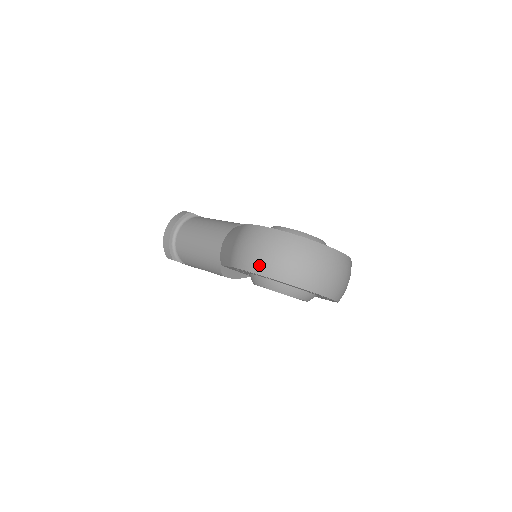
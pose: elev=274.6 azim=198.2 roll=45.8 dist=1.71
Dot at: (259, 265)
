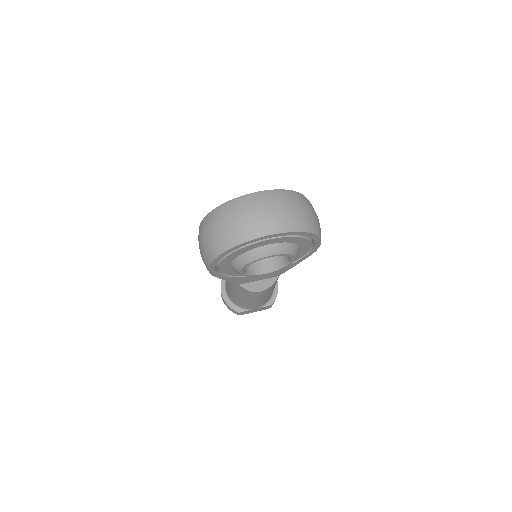
Dot at: (206, 256)
